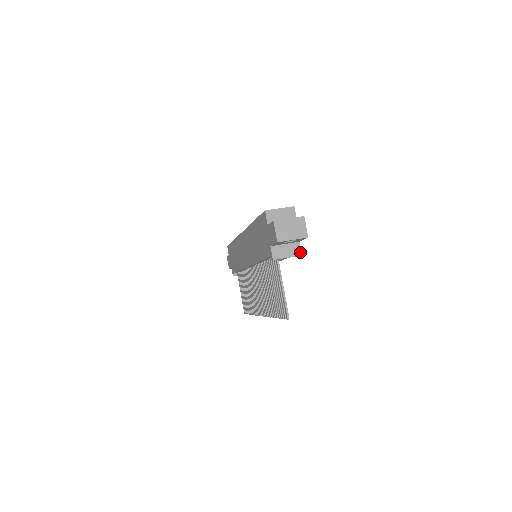
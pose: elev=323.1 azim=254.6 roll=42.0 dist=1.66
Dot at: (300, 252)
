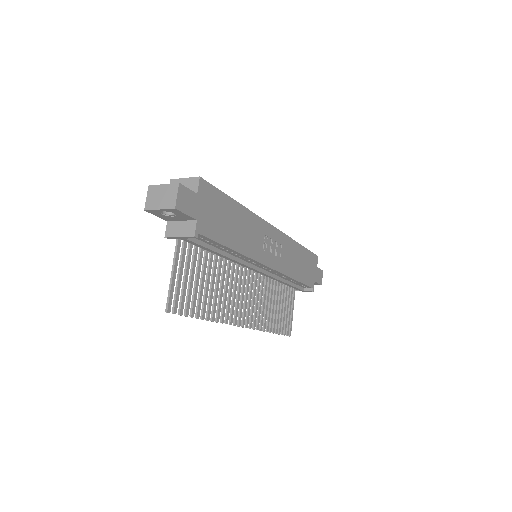
Dot at: (194, 233)
